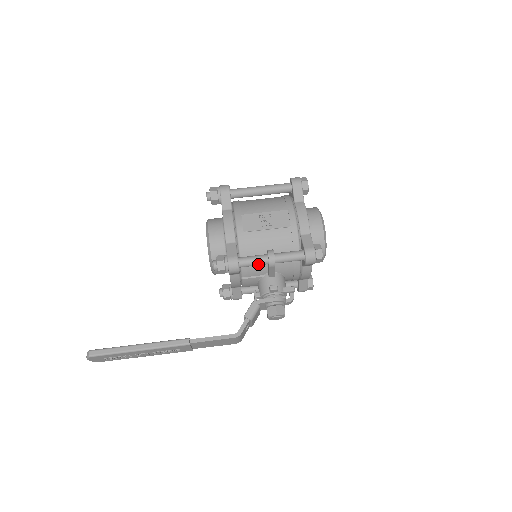
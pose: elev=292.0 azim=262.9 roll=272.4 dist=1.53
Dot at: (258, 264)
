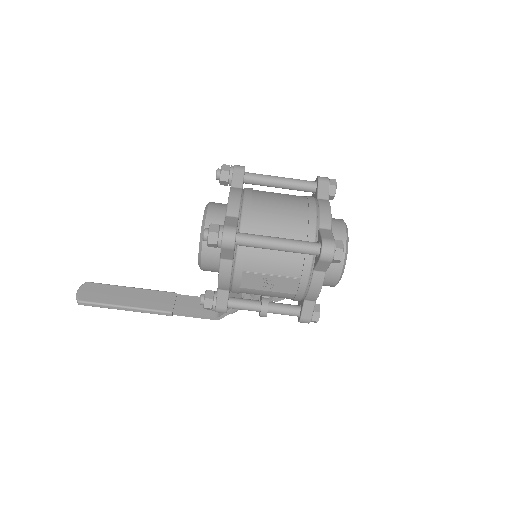
Dot at: (248, 309)
